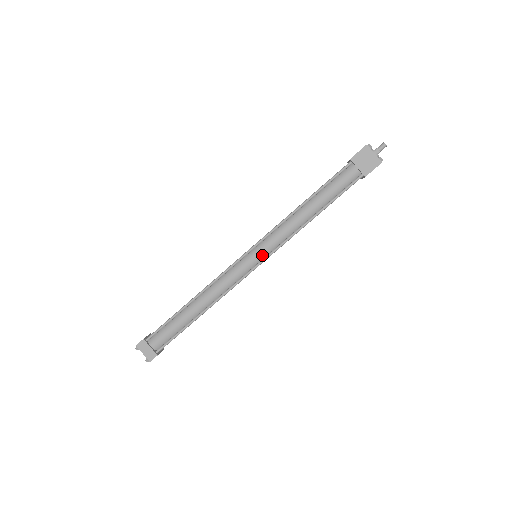
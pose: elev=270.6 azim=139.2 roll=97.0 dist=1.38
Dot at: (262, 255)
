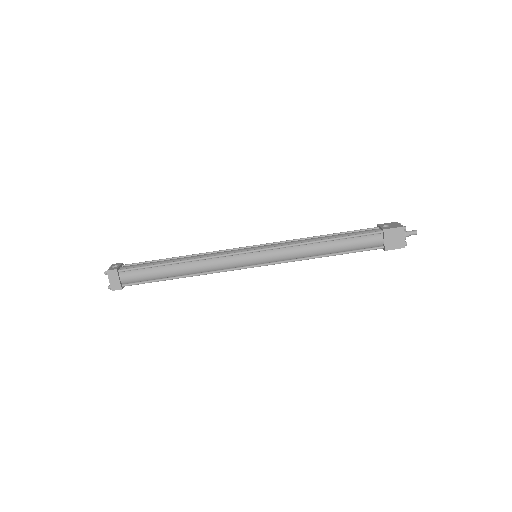
Dot at: (262, 261)
